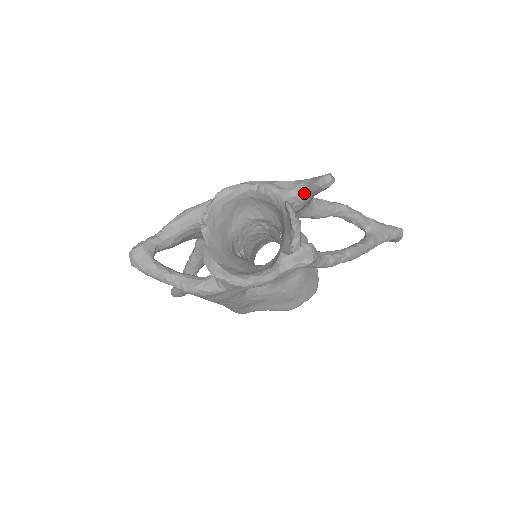
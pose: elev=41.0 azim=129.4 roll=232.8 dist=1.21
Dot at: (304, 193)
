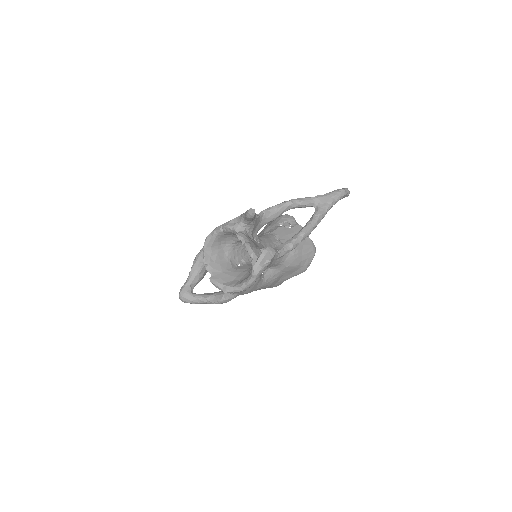
Dot at: (247, 222)
